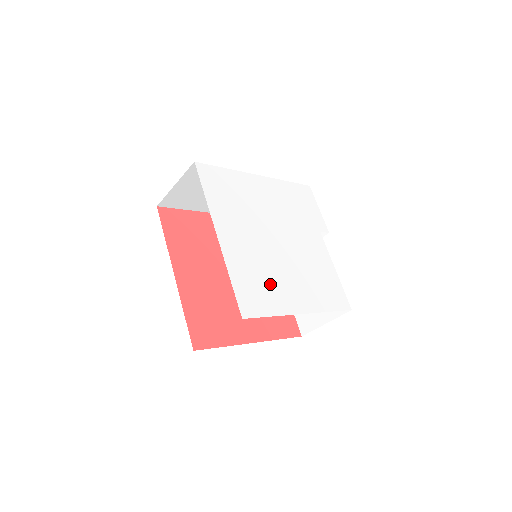
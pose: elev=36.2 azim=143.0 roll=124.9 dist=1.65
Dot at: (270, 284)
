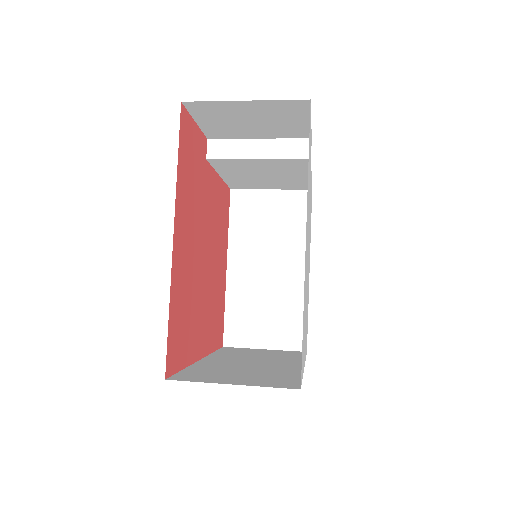
Dot at: occluded
